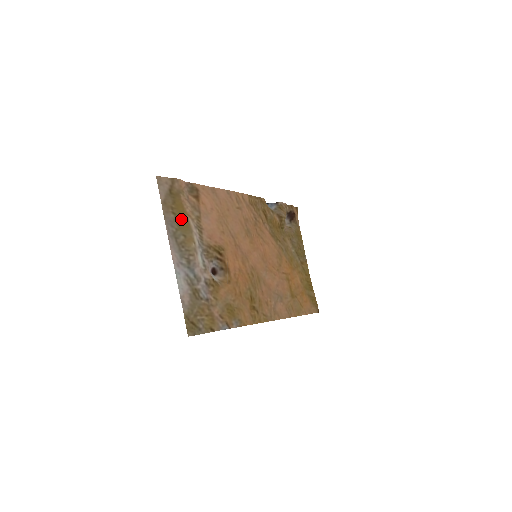
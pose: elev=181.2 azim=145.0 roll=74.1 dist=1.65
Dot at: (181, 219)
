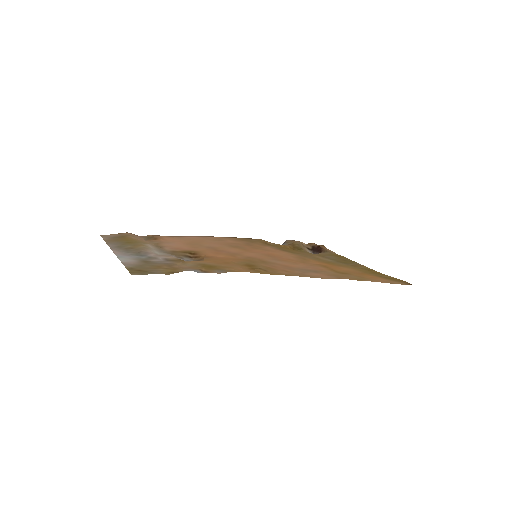
Dot at: (128, 242)
